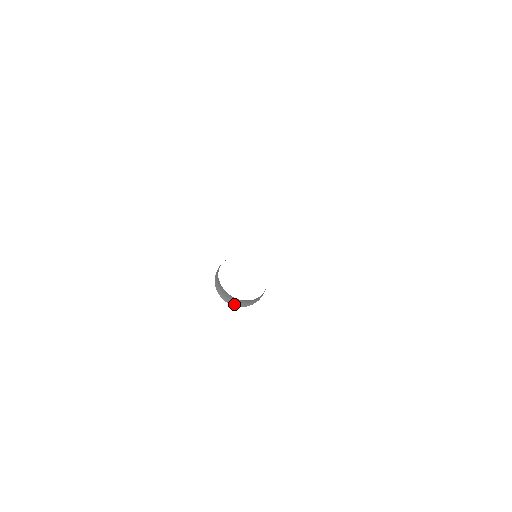
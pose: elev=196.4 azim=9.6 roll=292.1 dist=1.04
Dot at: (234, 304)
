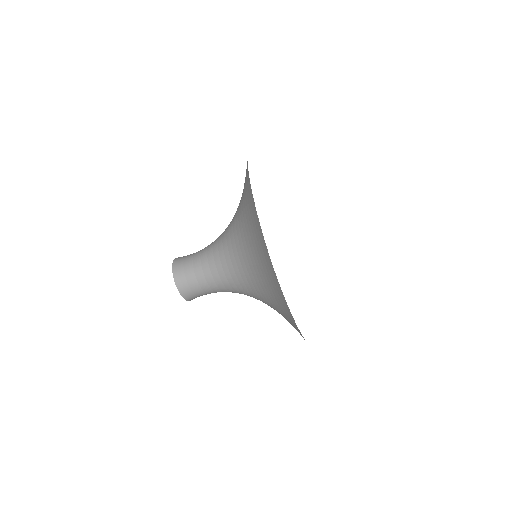
Dot at: (178, 280)
